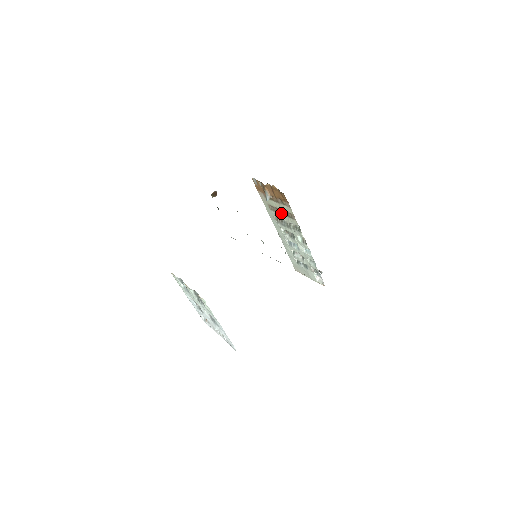
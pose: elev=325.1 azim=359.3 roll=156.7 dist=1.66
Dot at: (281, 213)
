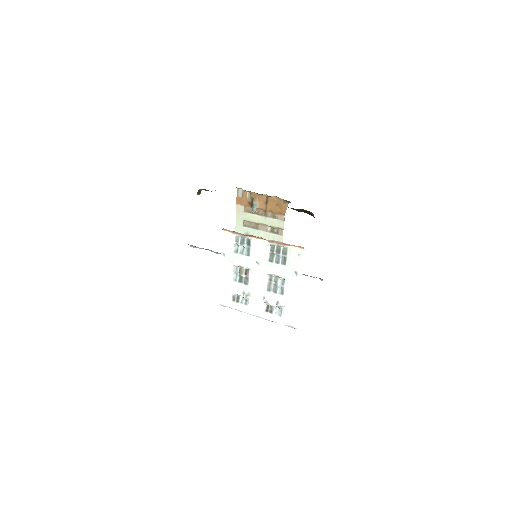
Dot at: (261, 229)
